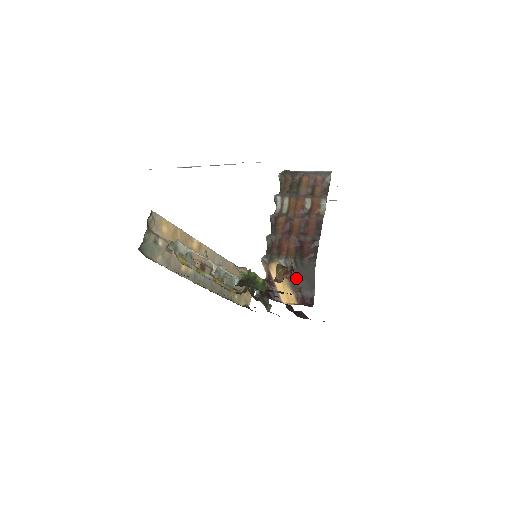
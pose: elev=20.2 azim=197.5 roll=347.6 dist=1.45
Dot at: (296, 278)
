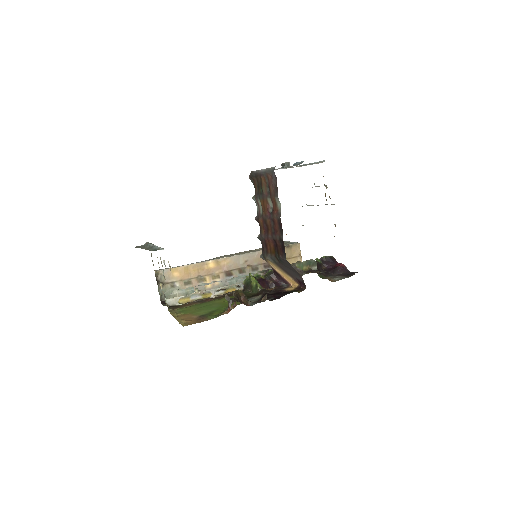
Dot at: (285, 269)
